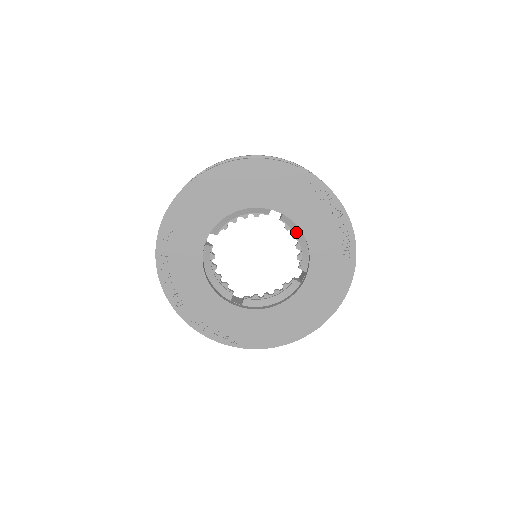
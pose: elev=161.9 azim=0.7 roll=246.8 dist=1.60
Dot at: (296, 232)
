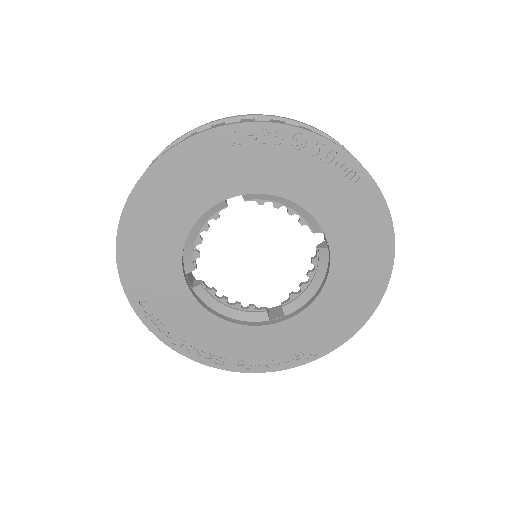
Dot at: (274, 199)
